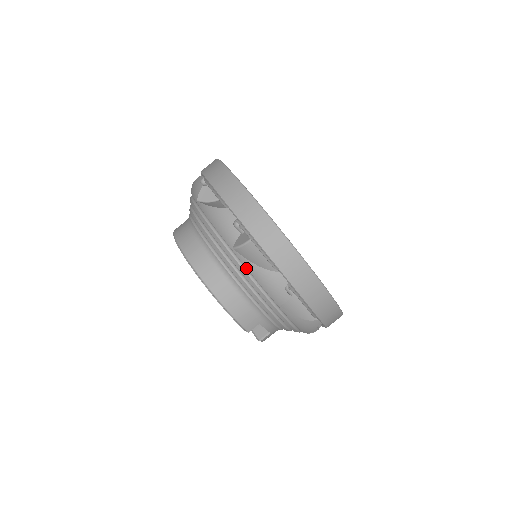
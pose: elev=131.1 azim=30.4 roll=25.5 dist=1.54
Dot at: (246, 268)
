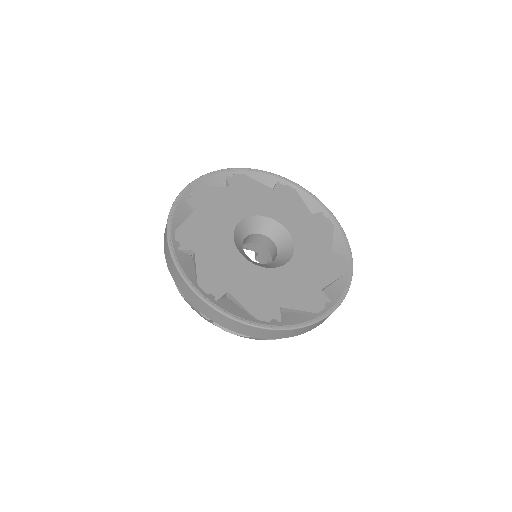
Dot at: occluded
